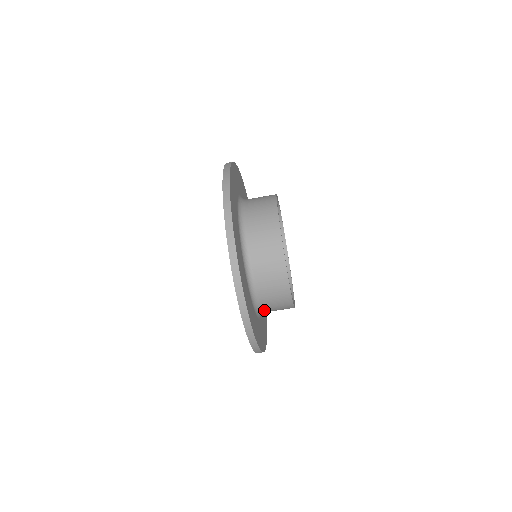
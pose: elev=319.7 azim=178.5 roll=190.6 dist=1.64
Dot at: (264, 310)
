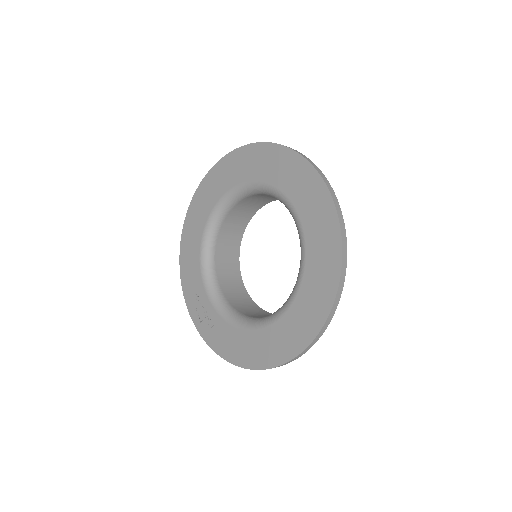
Dot at: occluded
